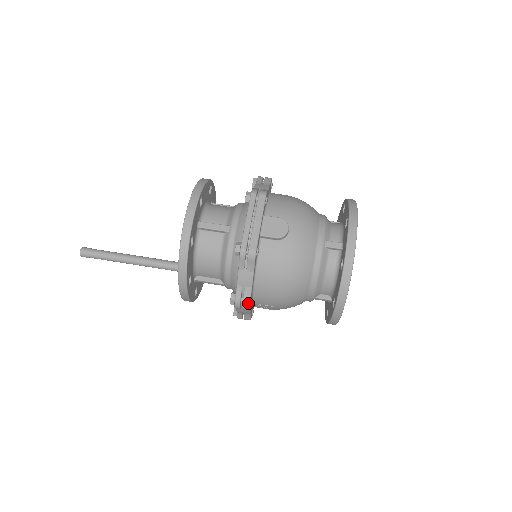
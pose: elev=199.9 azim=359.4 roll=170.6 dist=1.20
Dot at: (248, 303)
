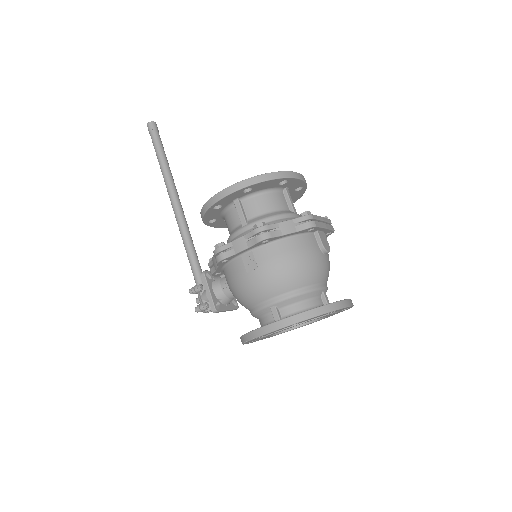
Dot at: (269, 236)
